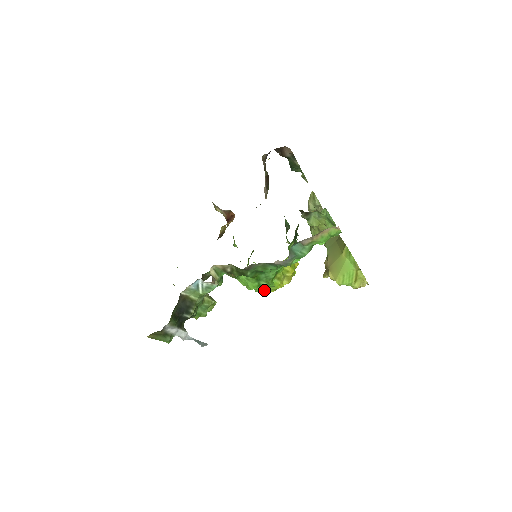
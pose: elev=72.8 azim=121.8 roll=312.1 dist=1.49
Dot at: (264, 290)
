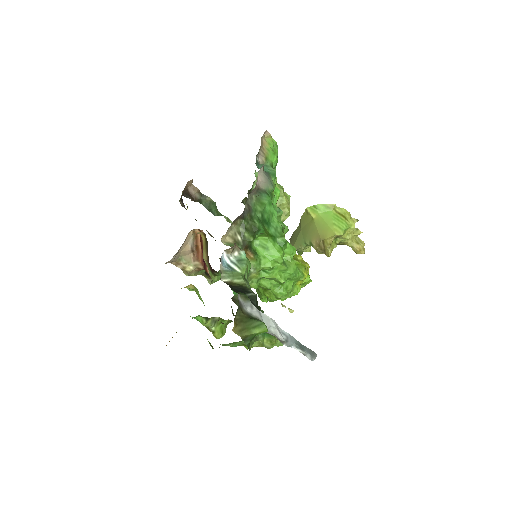
Dot at: (295, 267)
